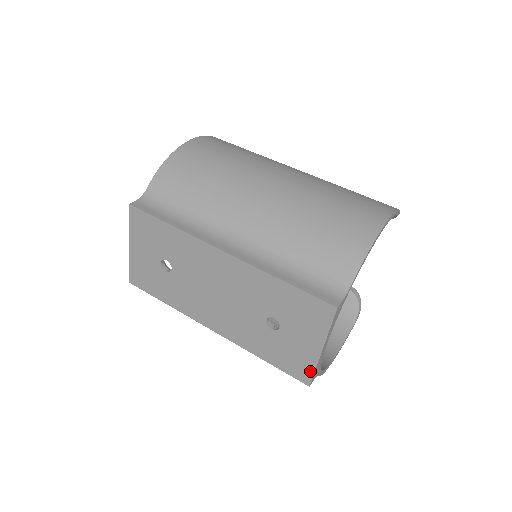
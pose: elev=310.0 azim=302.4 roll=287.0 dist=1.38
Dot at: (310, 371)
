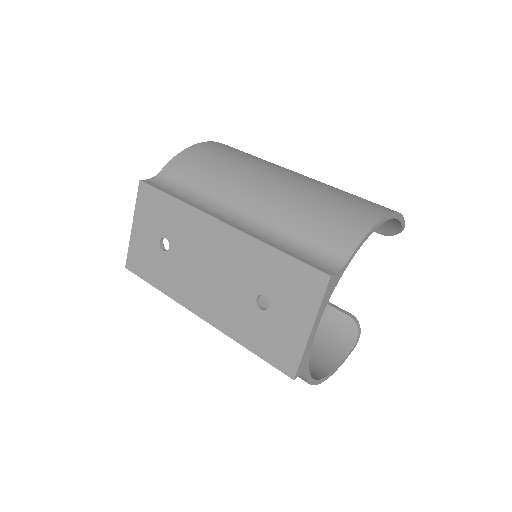
Dot at: (296, 359)
